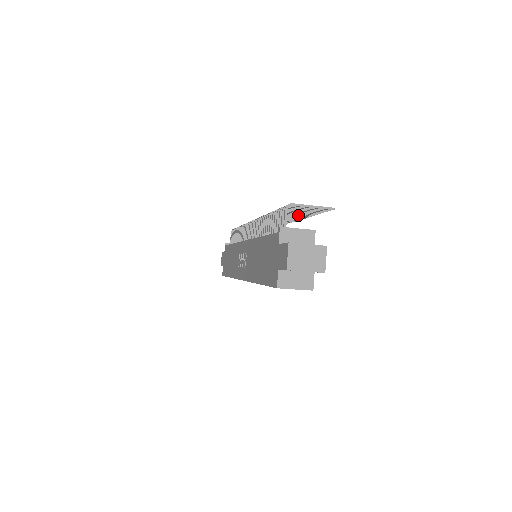
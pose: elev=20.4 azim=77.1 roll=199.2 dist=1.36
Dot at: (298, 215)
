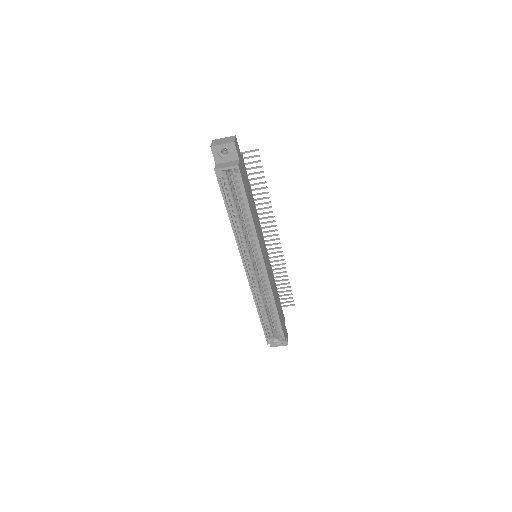
Dot at: (257, 189)
